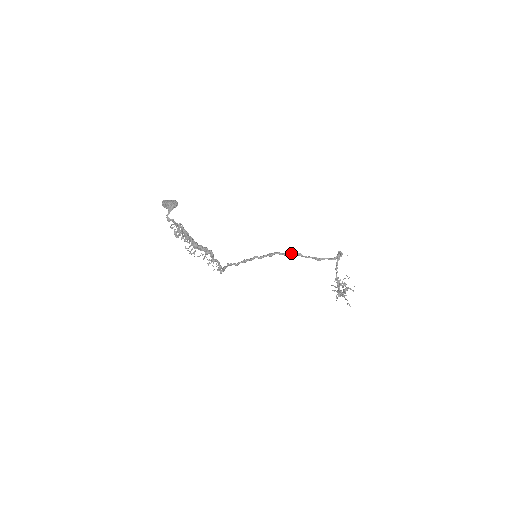
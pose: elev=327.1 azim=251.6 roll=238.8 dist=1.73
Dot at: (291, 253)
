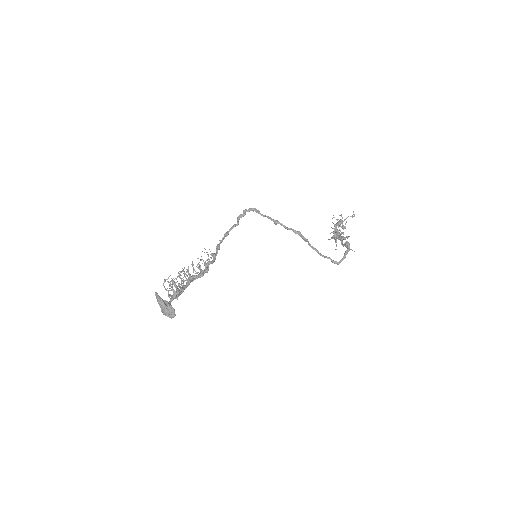
Dot at: (298, 233)
